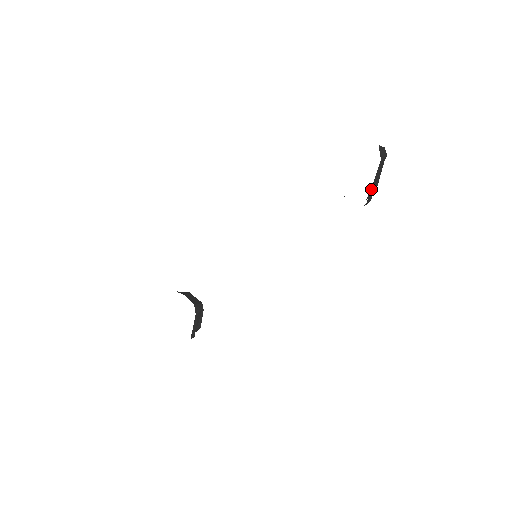
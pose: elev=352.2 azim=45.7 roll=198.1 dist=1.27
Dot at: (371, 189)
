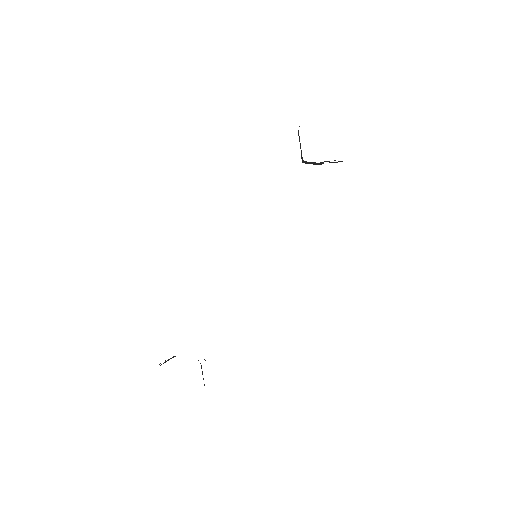
Dot at: occluded
